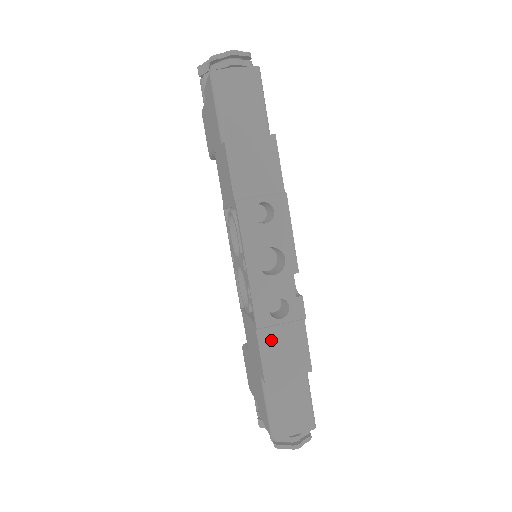
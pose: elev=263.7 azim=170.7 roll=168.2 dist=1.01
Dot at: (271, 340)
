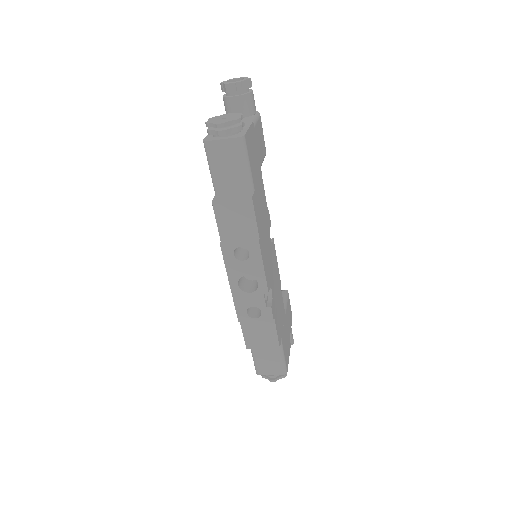
Dot at: (250, 327)
